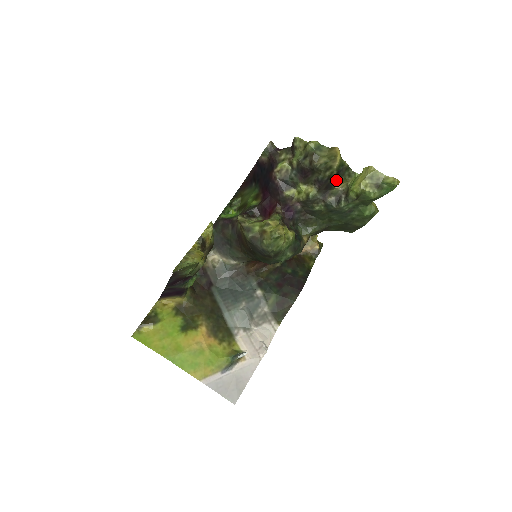
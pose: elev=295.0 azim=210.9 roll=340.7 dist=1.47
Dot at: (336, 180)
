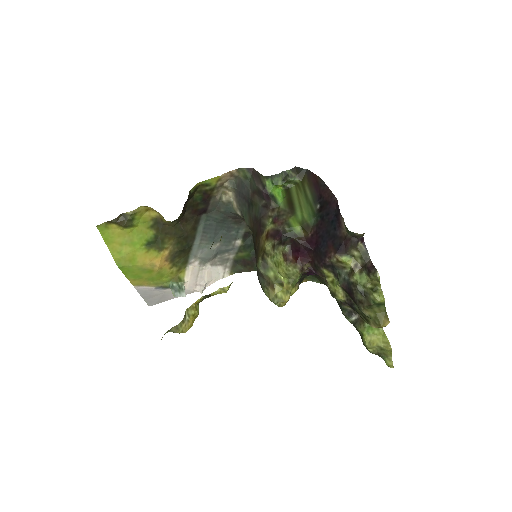
Dot at: occluded
